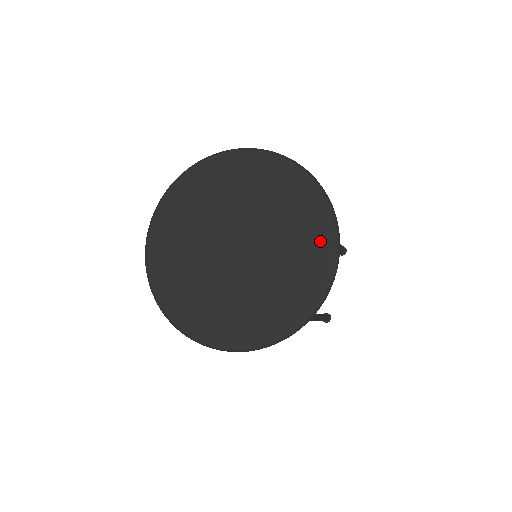
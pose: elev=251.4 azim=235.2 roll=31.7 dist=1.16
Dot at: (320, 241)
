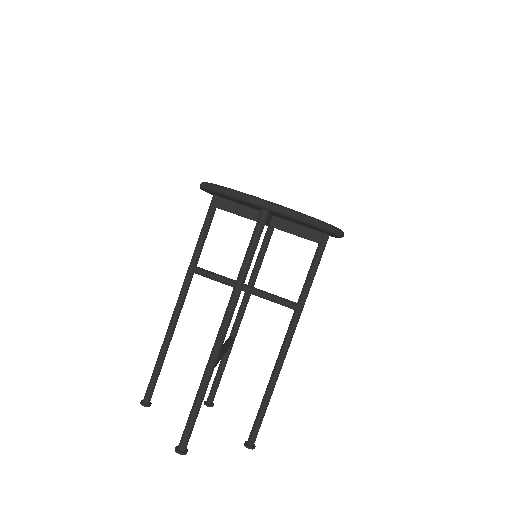
Dot at: occluded
